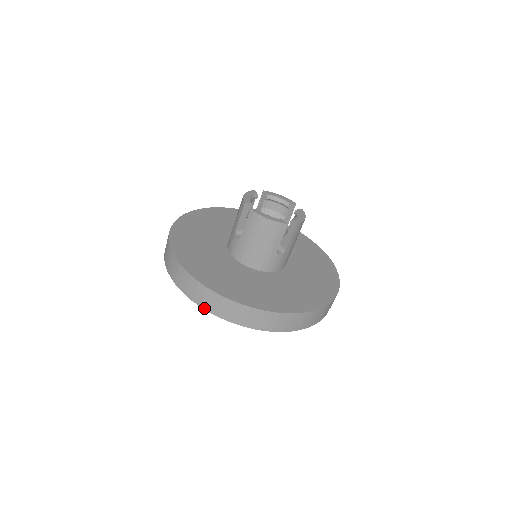
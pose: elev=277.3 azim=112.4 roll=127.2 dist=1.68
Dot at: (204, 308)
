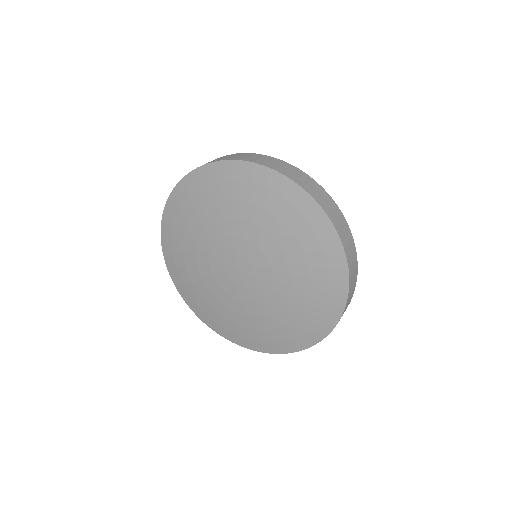
Dot at: (219, 160)
